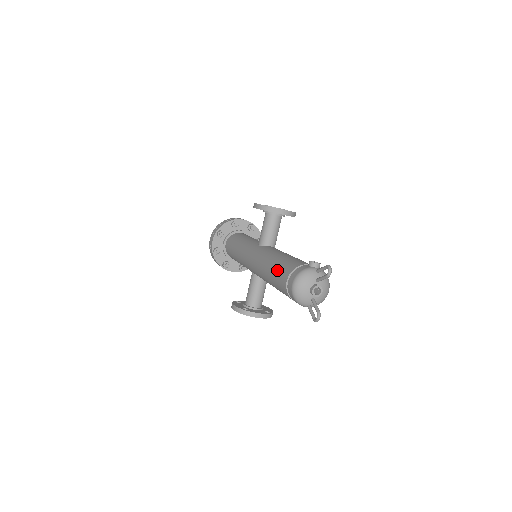
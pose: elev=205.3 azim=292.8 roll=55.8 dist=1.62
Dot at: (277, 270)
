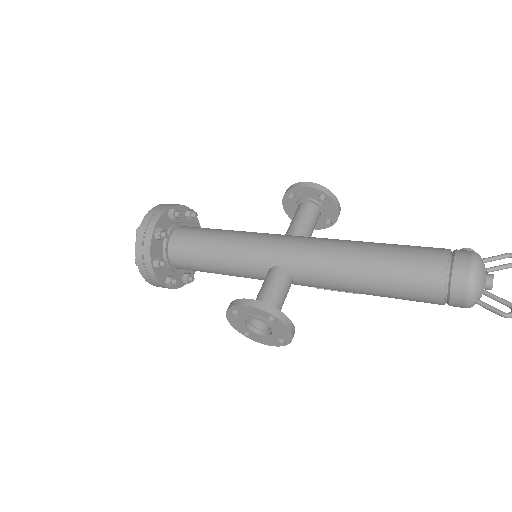
Dot at: (405, 249)
